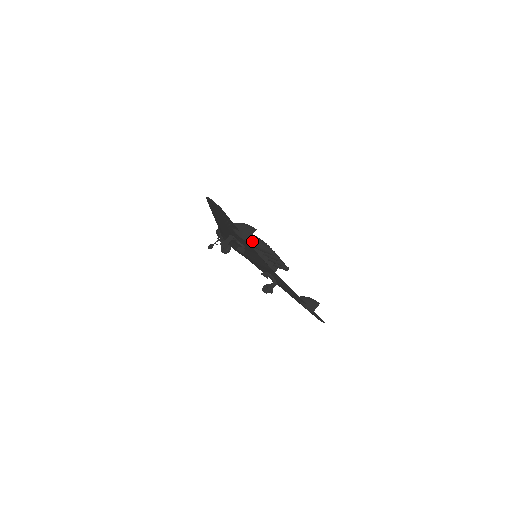
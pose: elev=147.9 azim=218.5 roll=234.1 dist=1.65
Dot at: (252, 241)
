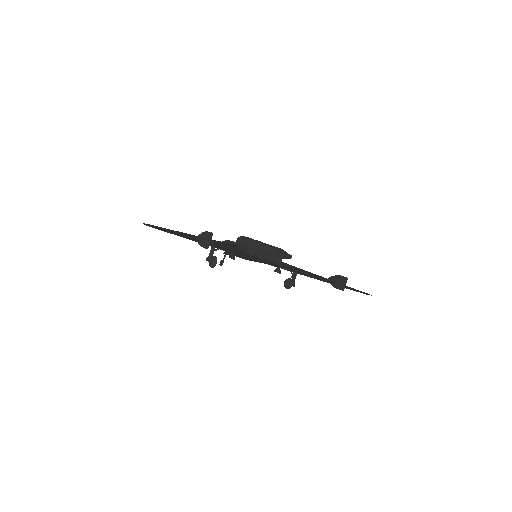
Dot at: (241, 243)
